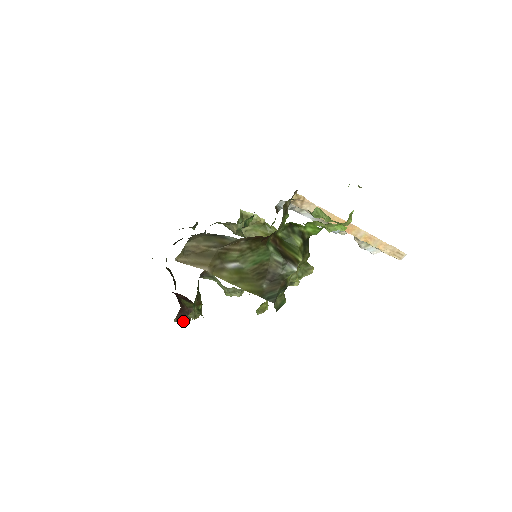
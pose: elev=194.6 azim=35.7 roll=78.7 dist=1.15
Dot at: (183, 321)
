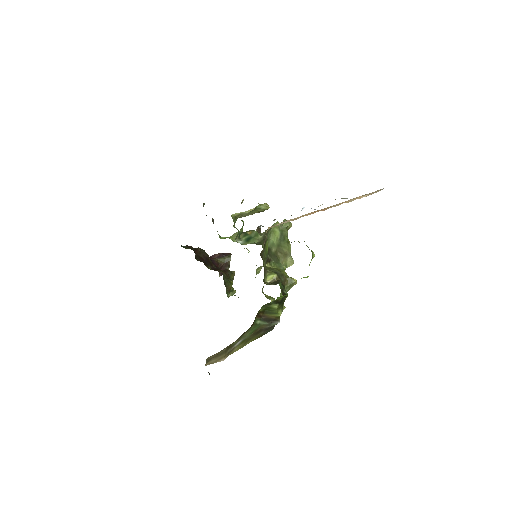
Dot at: occluded
